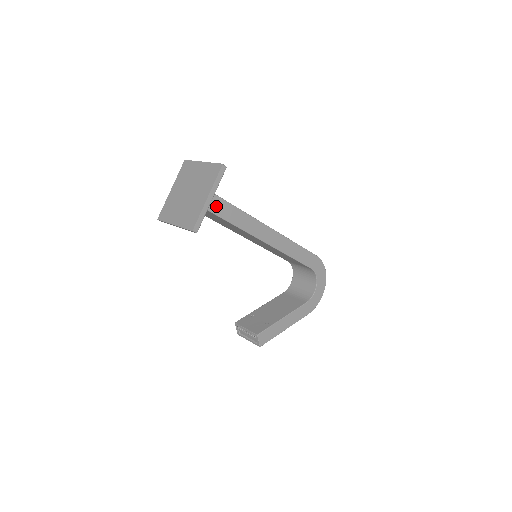
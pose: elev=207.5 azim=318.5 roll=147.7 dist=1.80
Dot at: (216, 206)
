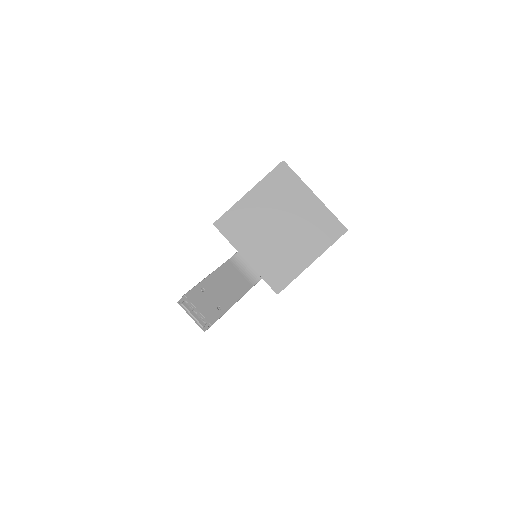
Dot at: occluded
